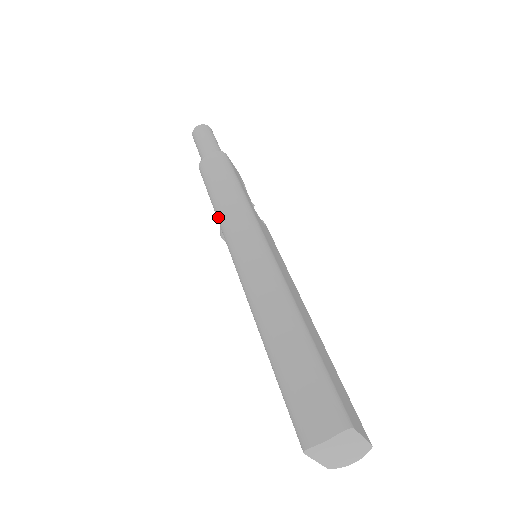
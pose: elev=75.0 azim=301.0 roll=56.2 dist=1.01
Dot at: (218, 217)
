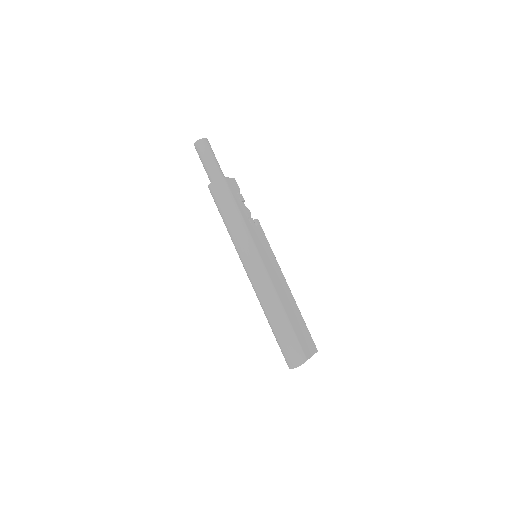
Dot at: occluded
